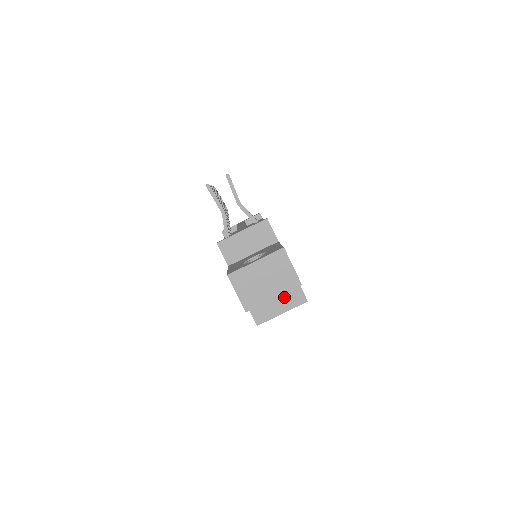
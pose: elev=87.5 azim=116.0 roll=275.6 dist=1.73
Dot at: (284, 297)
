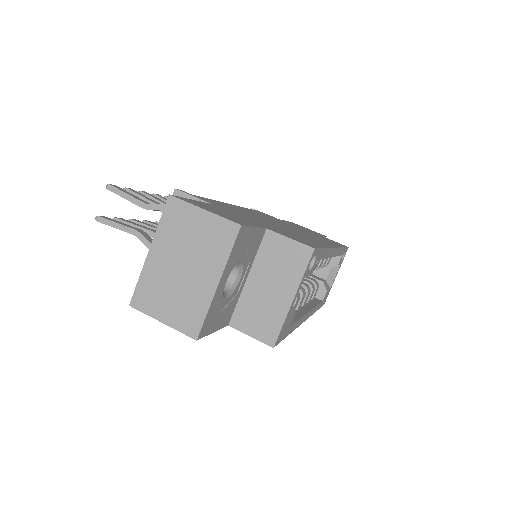
Dot at: (275, 272)
